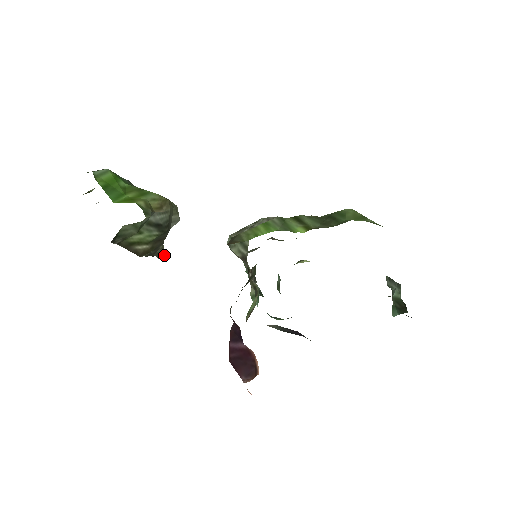
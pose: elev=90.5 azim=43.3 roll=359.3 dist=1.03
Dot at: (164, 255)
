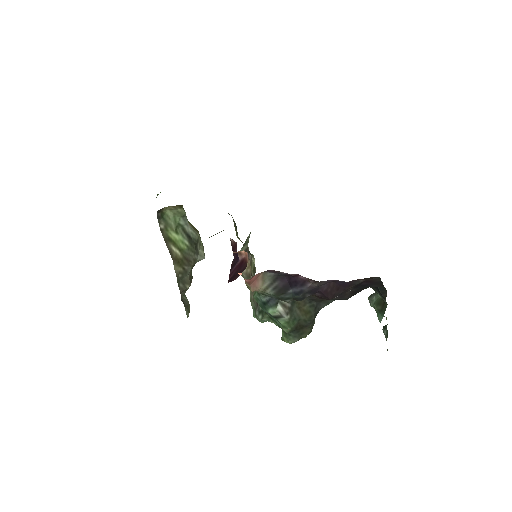
Dot at: occluded
